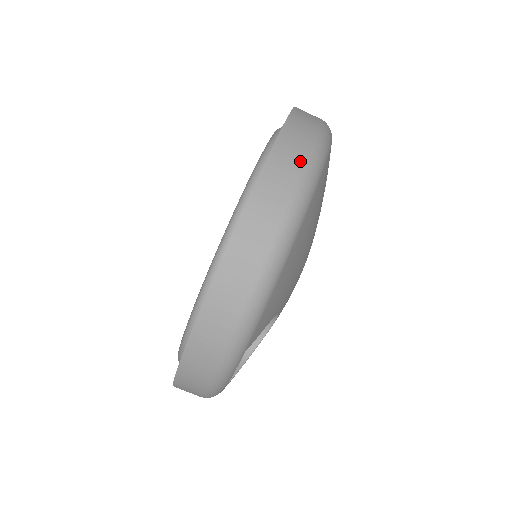
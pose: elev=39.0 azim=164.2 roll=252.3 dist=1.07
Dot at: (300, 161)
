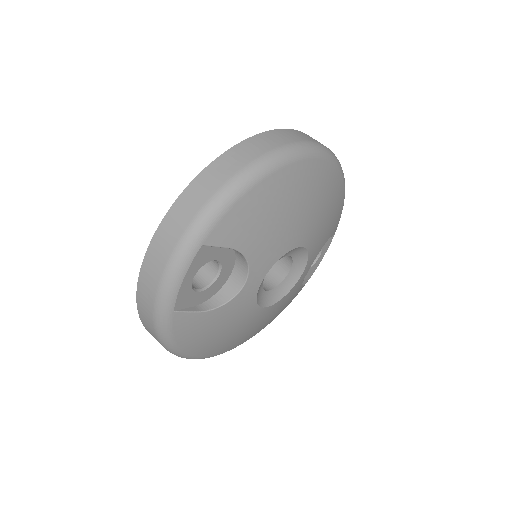
Dot at: (300, 139)
